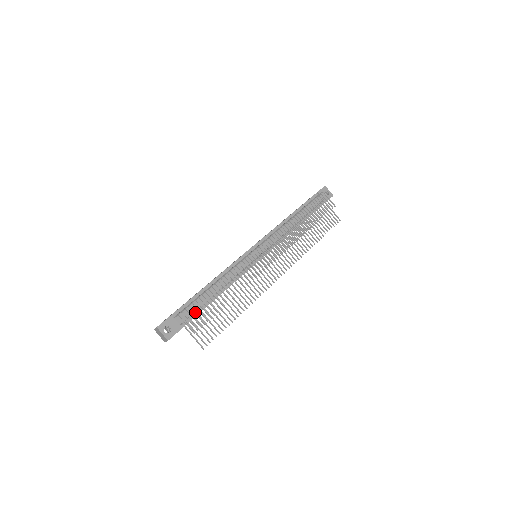
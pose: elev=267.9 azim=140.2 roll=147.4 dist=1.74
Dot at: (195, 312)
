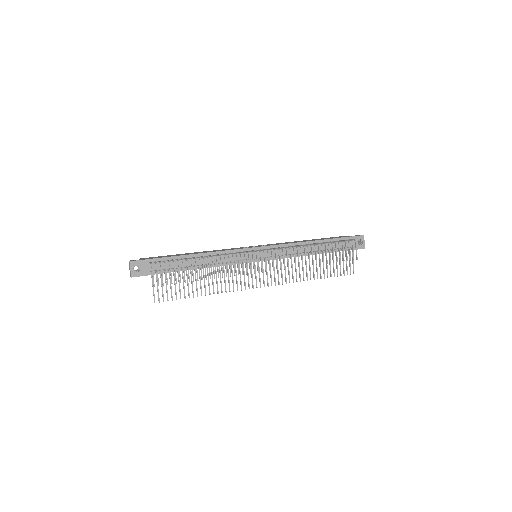
Dot at: (166, 270)
